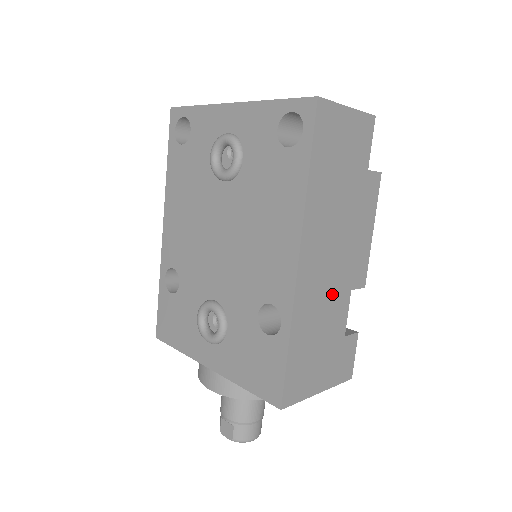
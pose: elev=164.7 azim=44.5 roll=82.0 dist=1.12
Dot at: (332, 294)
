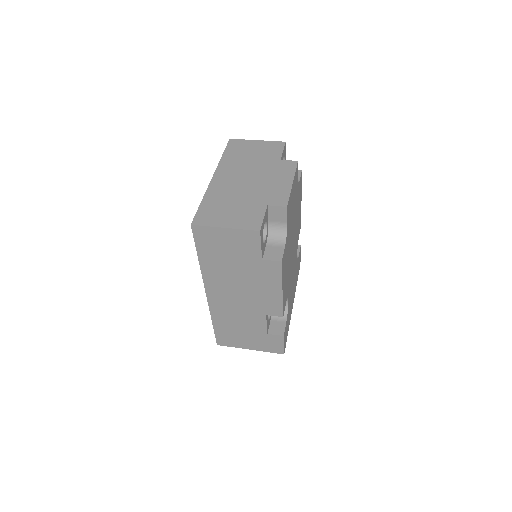
Dot at: (245, 312)
